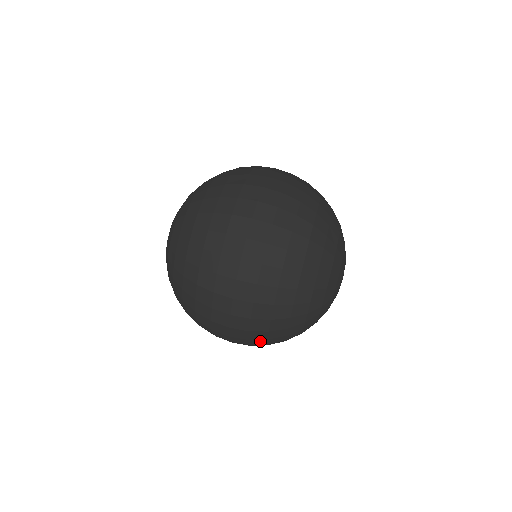
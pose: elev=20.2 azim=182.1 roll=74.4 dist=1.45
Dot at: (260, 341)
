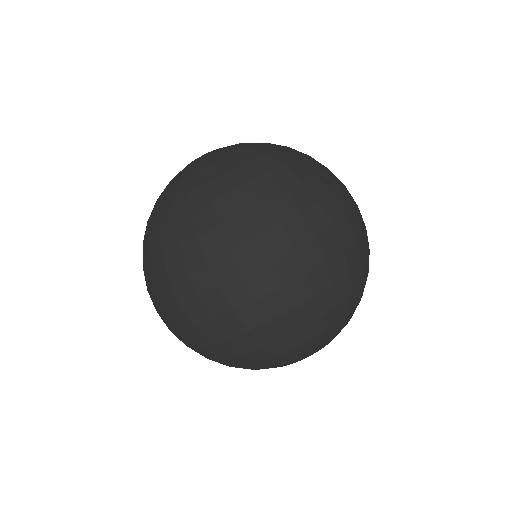
Dot at: occluded
